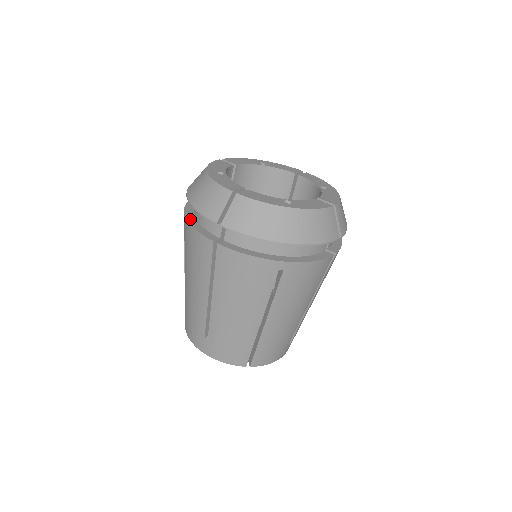
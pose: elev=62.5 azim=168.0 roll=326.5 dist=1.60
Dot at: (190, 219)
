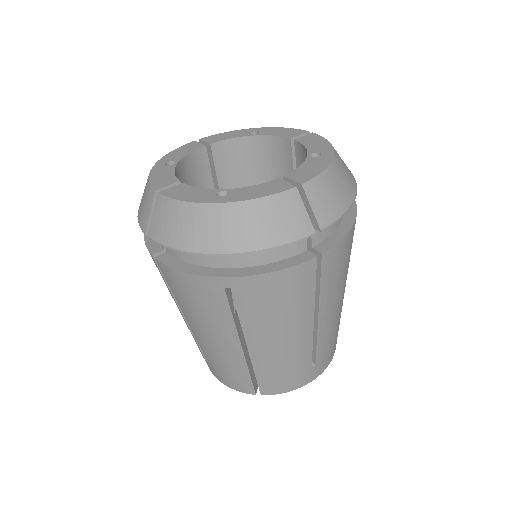
Dot at: occluded
